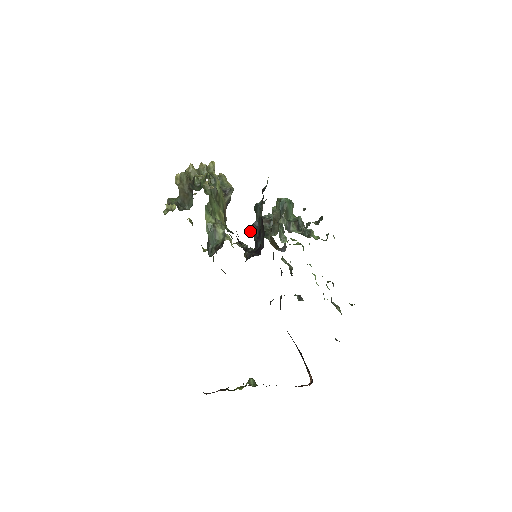
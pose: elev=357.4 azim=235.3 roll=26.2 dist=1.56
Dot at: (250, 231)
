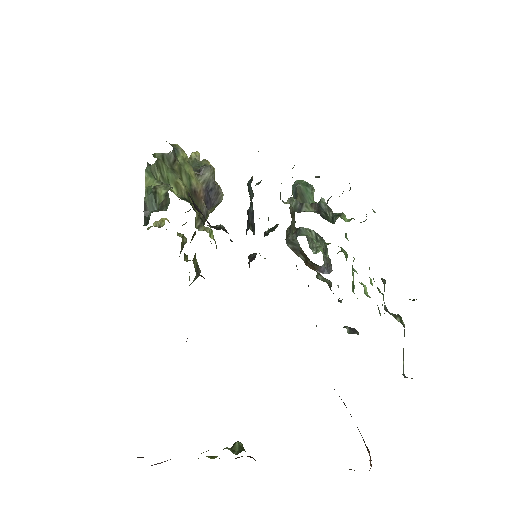
Dot at: occluded
